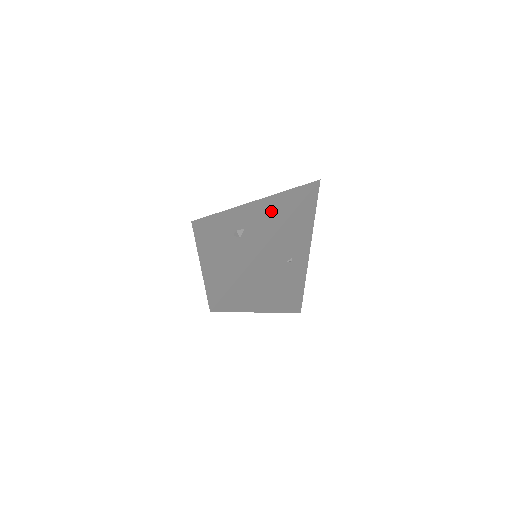
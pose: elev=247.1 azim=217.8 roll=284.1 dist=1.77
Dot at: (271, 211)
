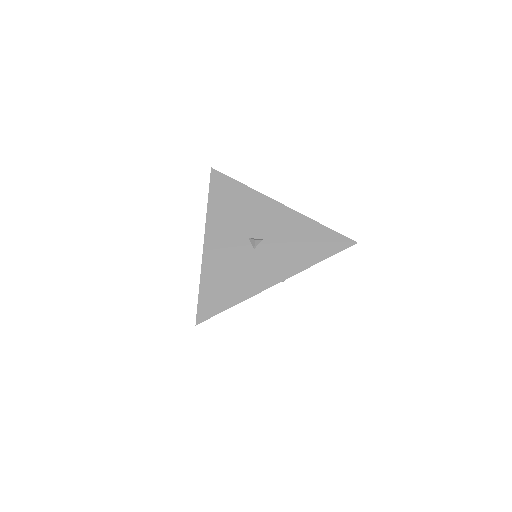
Dot at: (297, 241)
